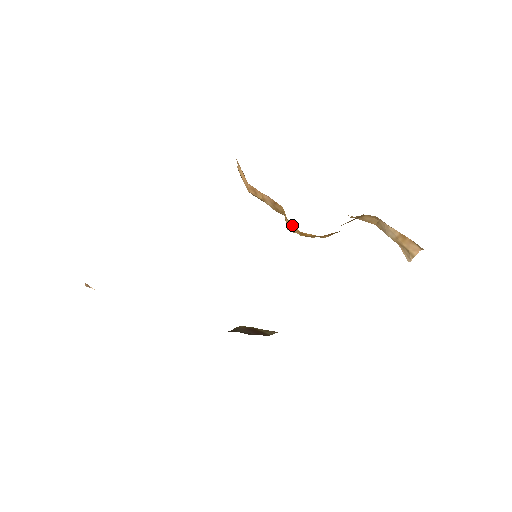
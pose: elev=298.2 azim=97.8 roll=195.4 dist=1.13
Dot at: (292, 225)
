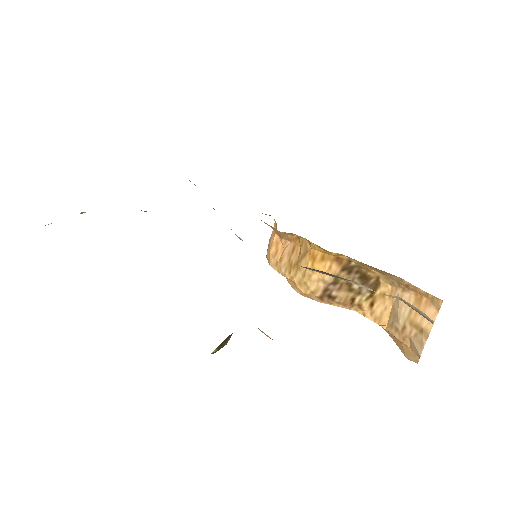
Dot at: (304, 253)
